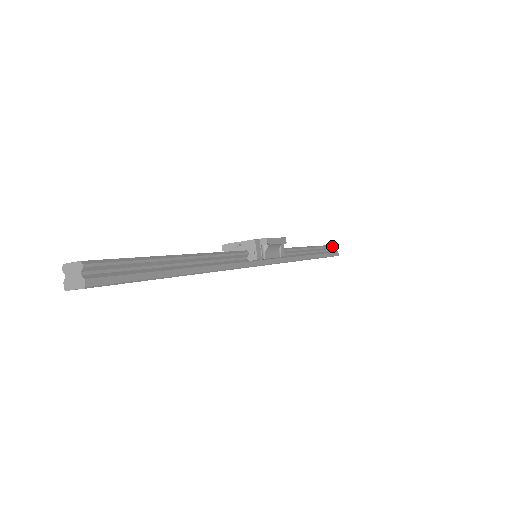
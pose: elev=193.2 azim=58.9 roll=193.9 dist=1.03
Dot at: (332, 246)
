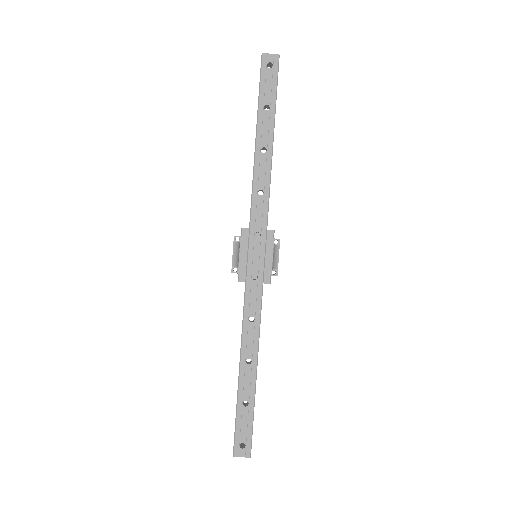
Dot at: occluded
